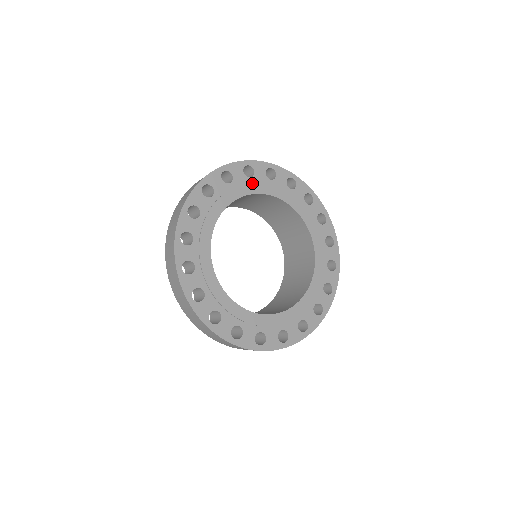
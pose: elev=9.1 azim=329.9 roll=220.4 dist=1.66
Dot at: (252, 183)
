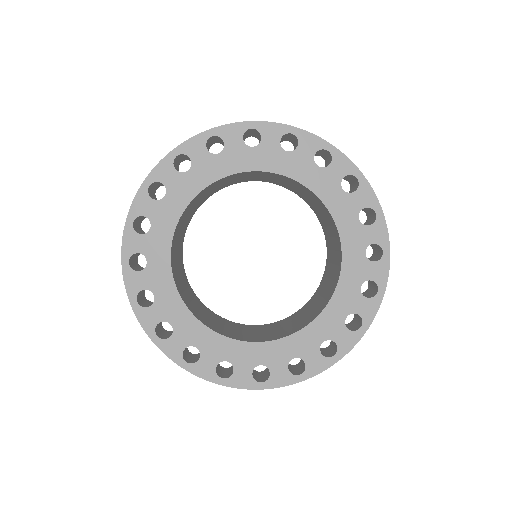
Dot at: (194, 177)
